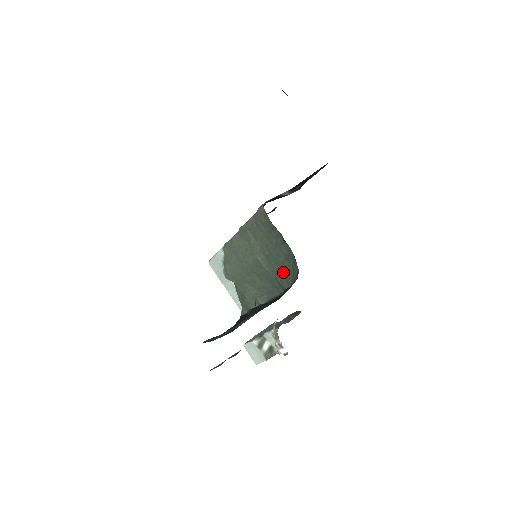
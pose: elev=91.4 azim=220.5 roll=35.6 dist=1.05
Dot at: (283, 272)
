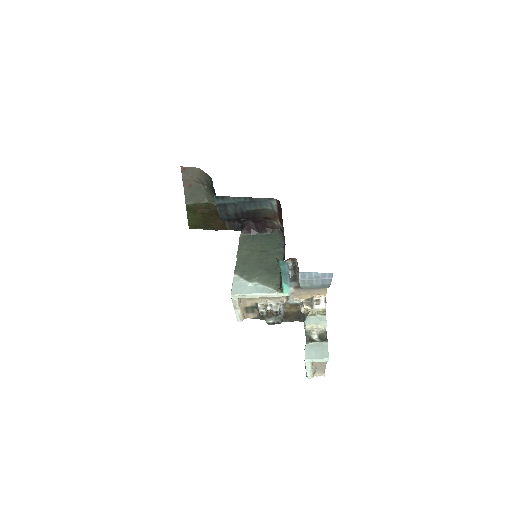
Dot at: (274, 244)
